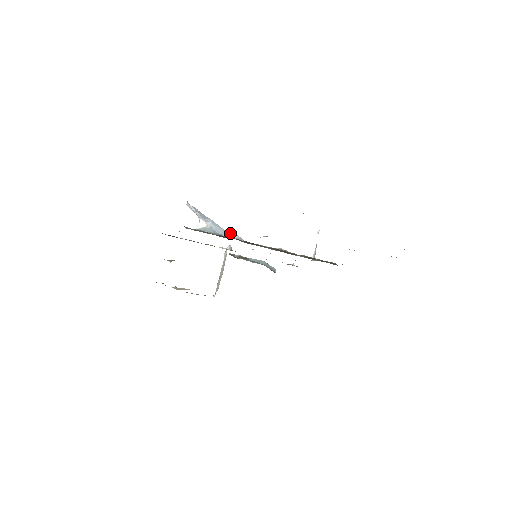
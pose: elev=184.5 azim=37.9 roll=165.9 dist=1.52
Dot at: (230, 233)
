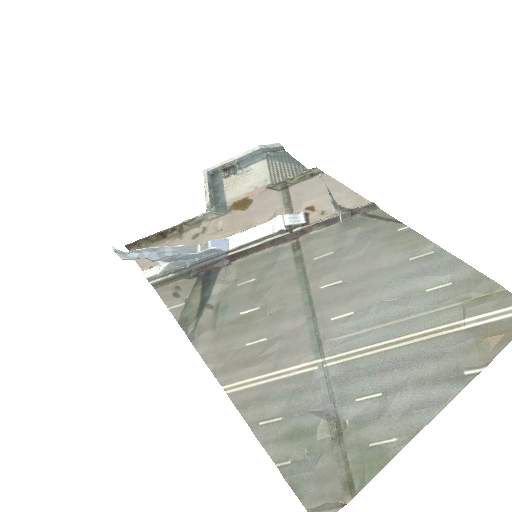
Dot at: (202, 252)
